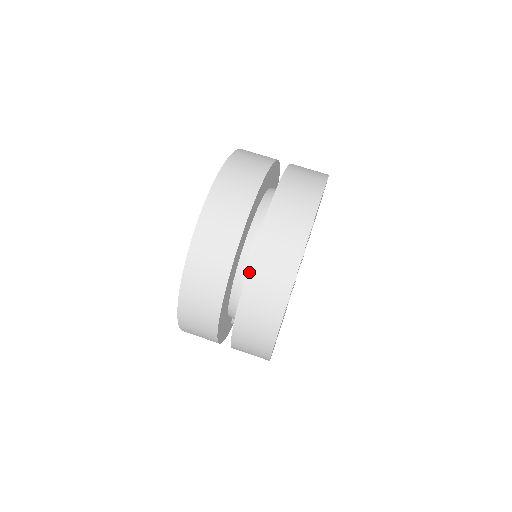
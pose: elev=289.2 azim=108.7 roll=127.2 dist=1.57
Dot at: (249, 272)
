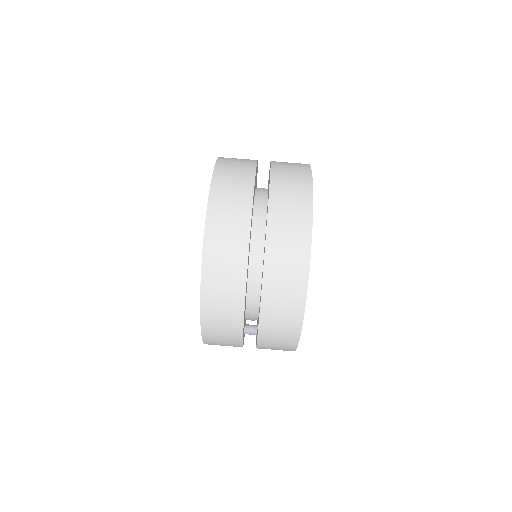
Dot at: (269, 212)
